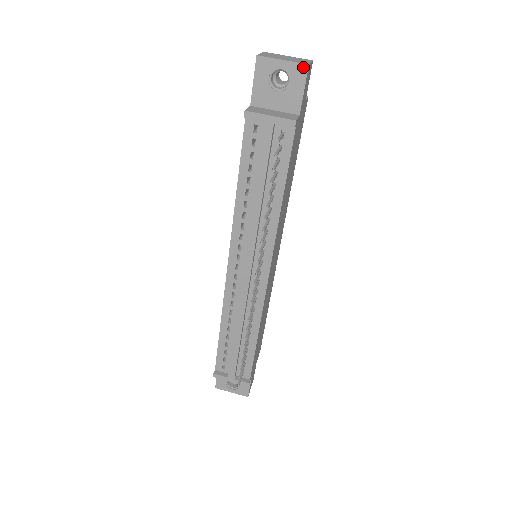
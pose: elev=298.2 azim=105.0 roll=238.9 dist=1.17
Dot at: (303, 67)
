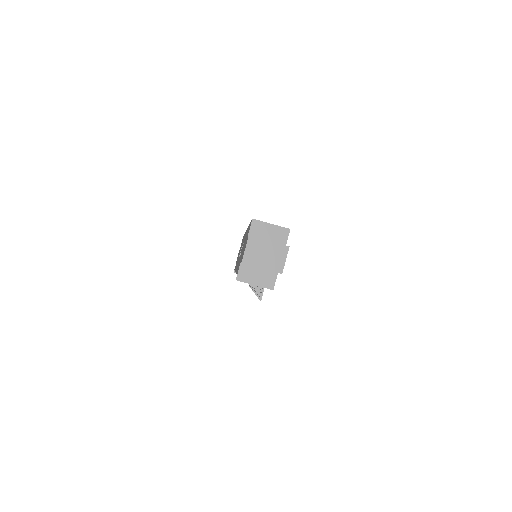
Dot at: occluded
